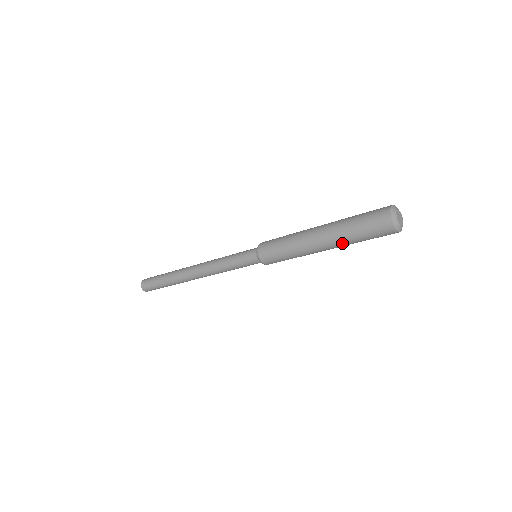
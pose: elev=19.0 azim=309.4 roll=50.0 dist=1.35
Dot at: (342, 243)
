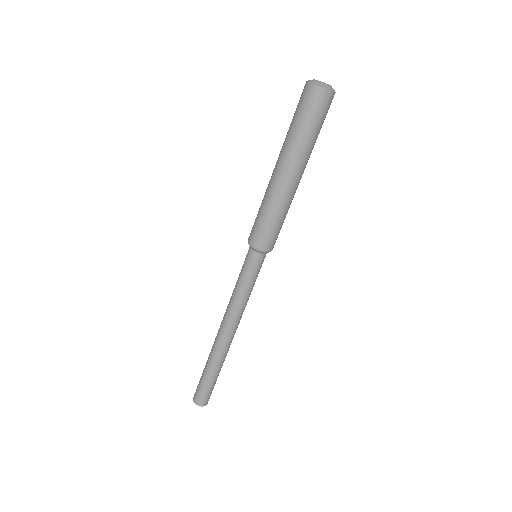
Dot at: (293, 150)
